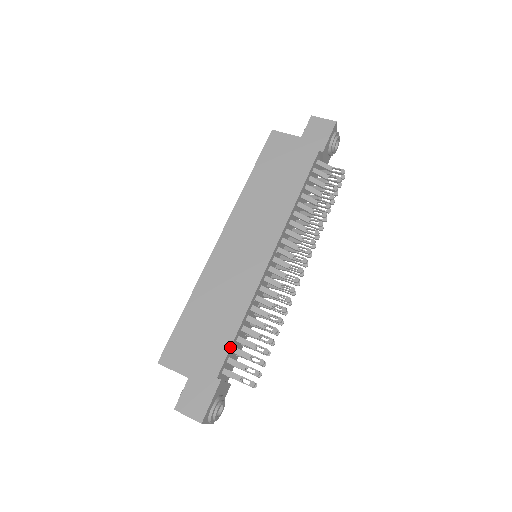
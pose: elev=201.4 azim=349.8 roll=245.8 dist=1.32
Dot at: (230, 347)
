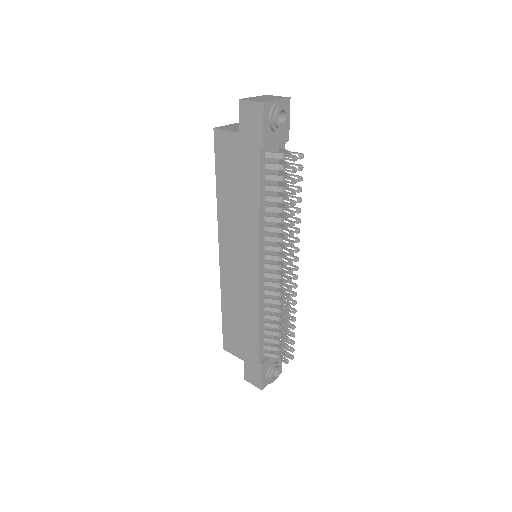
Dot at: (259, 342)
